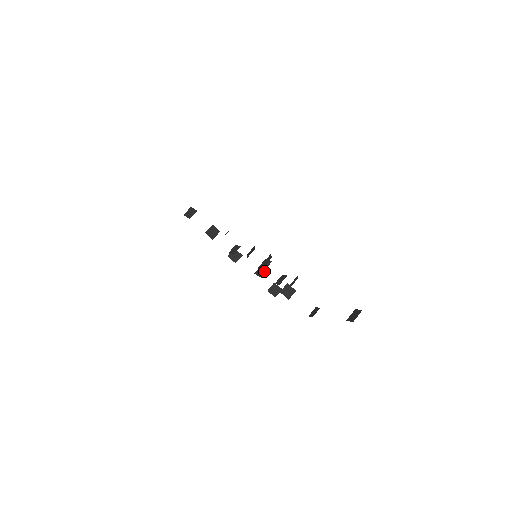
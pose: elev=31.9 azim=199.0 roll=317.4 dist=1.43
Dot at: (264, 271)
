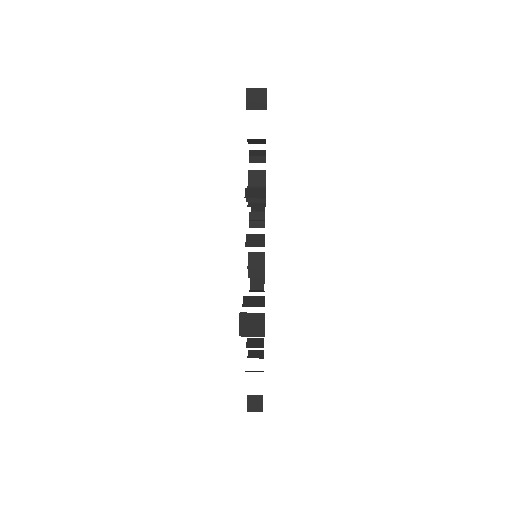
Dot at: (259, 224)
